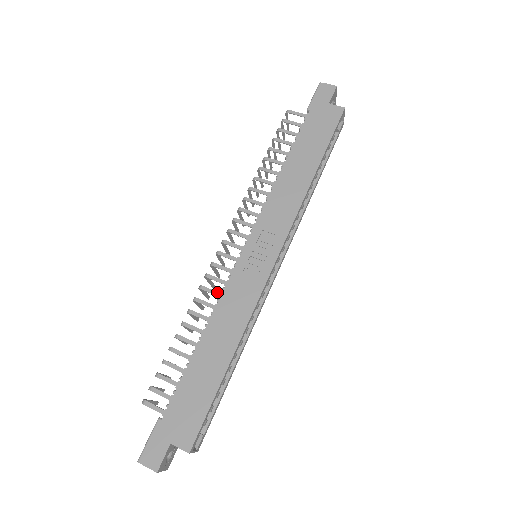
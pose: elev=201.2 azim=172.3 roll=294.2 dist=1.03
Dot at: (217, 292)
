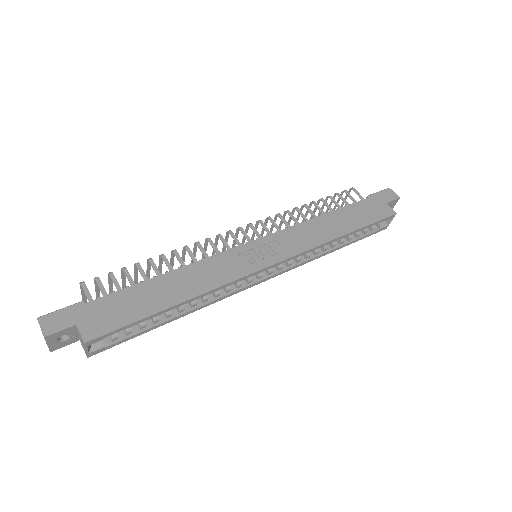
Dot at: (207, 254)
